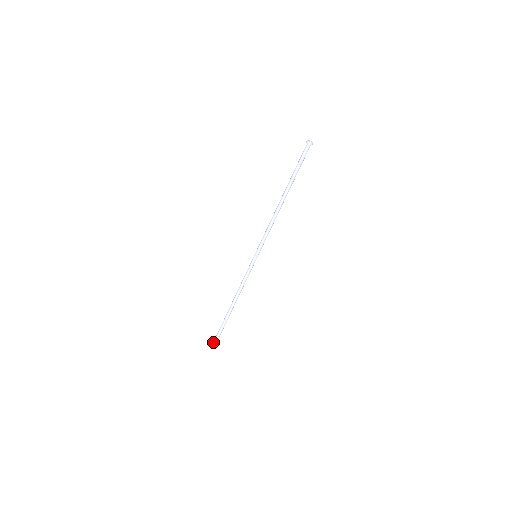
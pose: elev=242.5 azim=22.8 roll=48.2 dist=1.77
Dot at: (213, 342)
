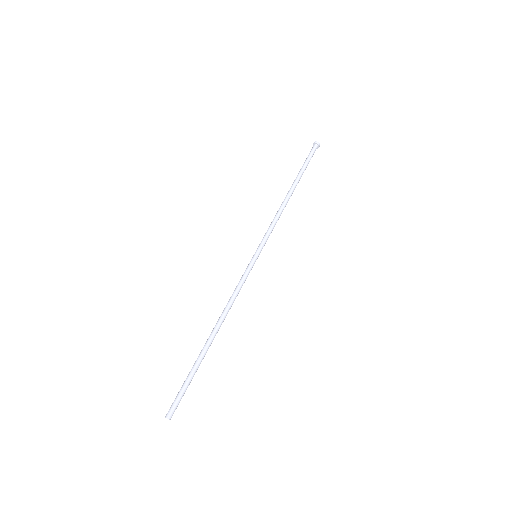
Dot at: (172, 403)
